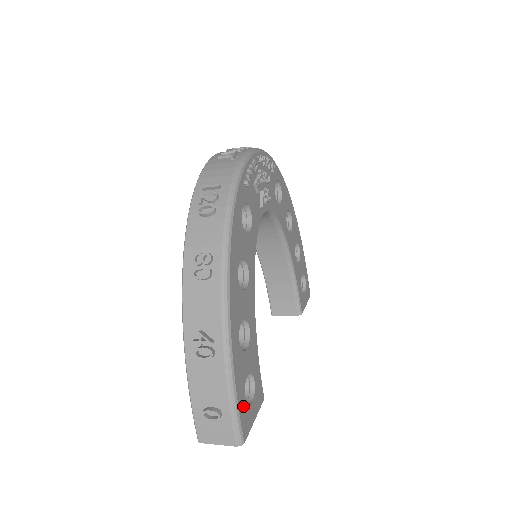
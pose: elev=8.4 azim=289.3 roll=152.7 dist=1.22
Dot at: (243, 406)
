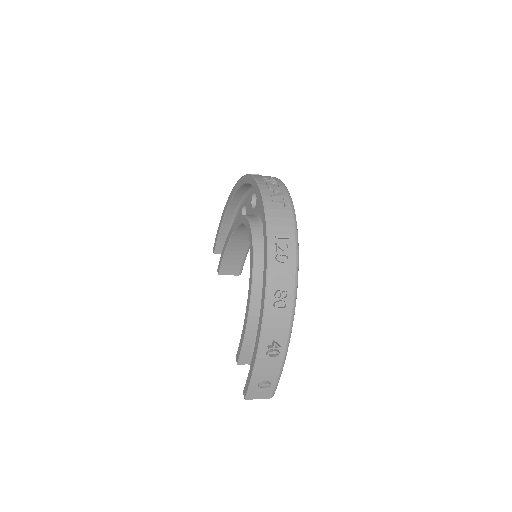
Dot at: occluded
